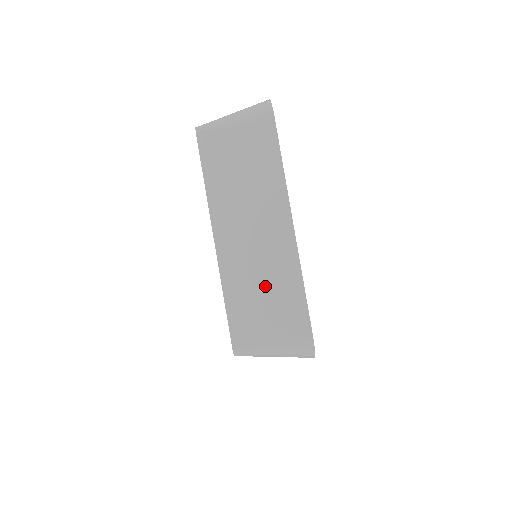
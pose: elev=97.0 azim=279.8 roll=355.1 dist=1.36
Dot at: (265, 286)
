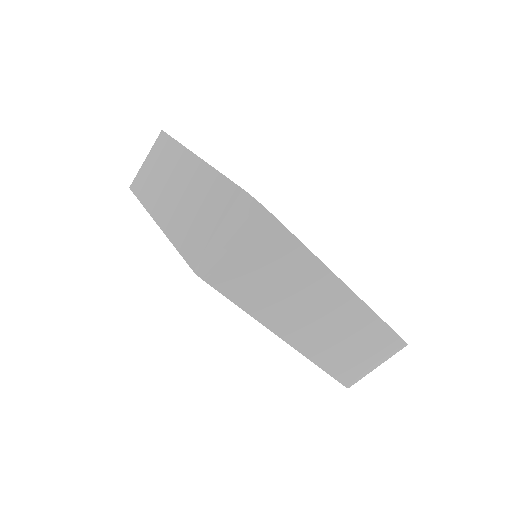
Dot at: (195, 205)
